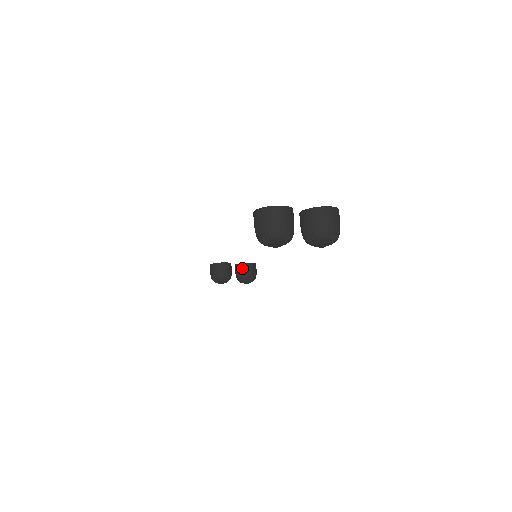
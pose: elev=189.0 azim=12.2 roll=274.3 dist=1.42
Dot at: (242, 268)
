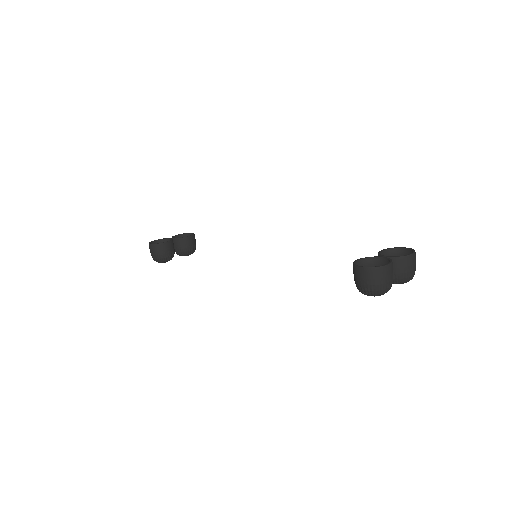
Dot at: (185, 243)
